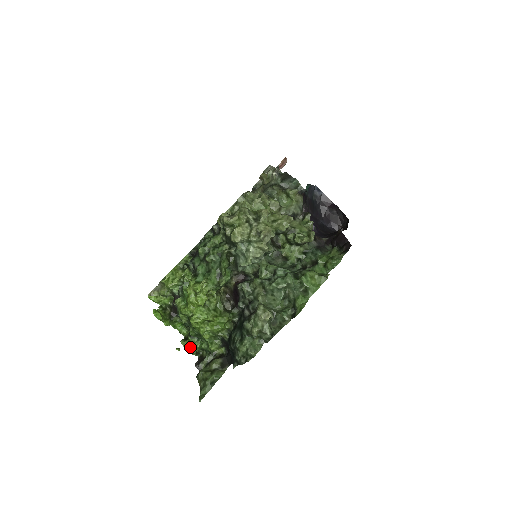
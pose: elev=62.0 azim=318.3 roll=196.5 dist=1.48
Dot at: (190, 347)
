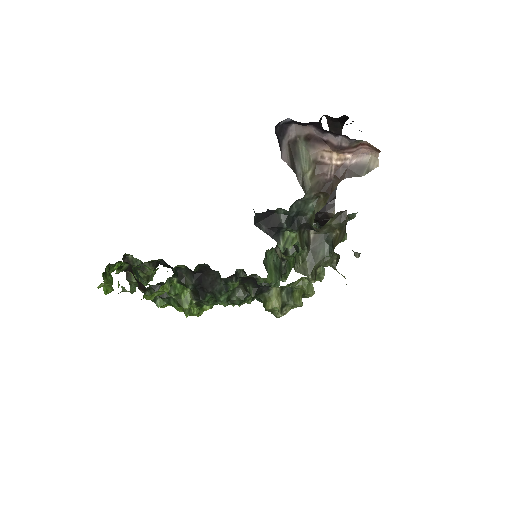
Dot at: occluded
